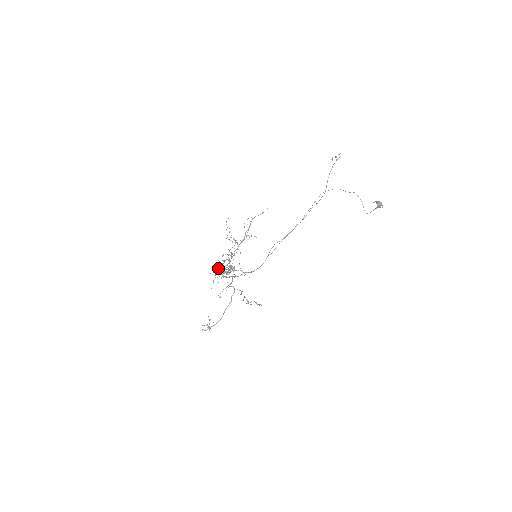
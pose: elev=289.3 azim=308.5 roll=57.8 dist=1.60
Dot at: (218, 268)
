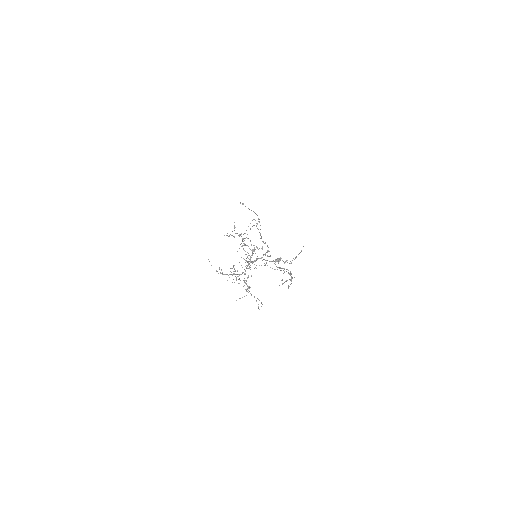
Dot at: (241, 265)
